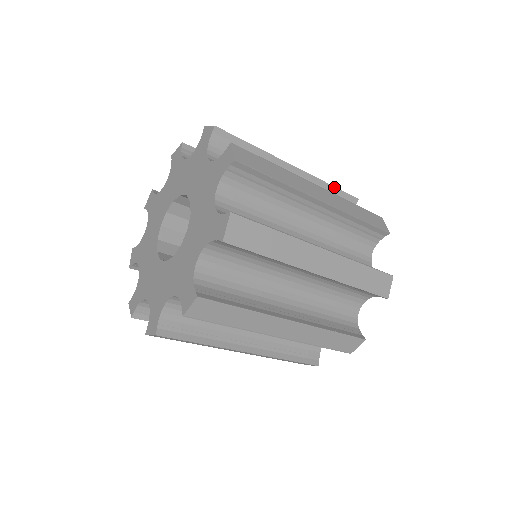
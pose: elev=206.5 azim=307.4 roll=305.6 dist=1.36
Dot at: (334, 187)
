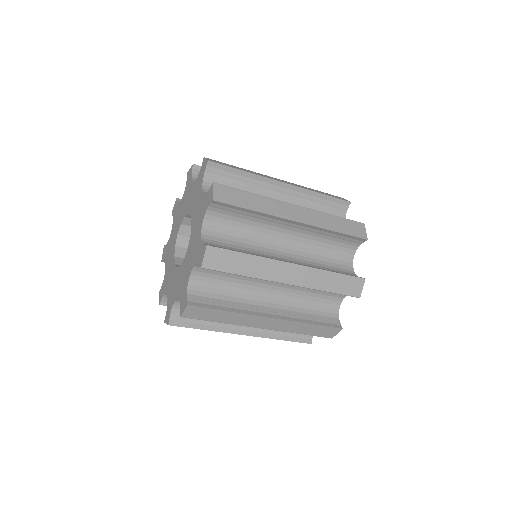
Dot at: (325, 195)
